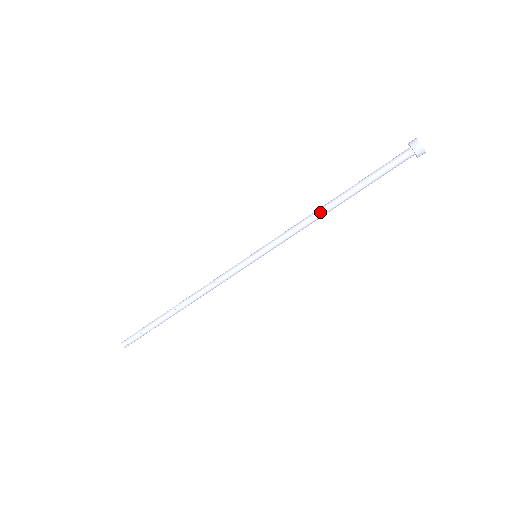
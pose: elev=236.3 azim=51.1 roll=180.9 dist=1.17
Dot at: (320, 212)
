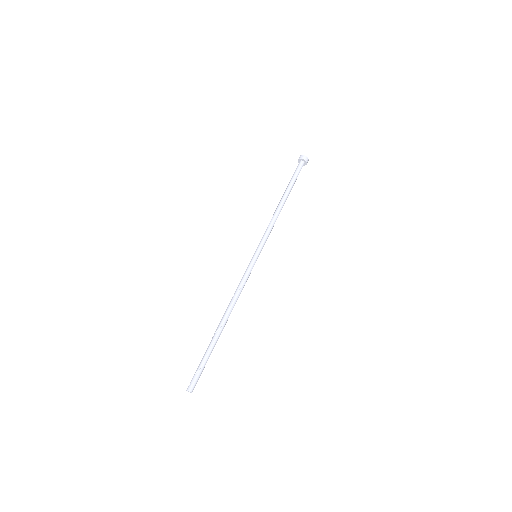
Dot at: (279, 210)
